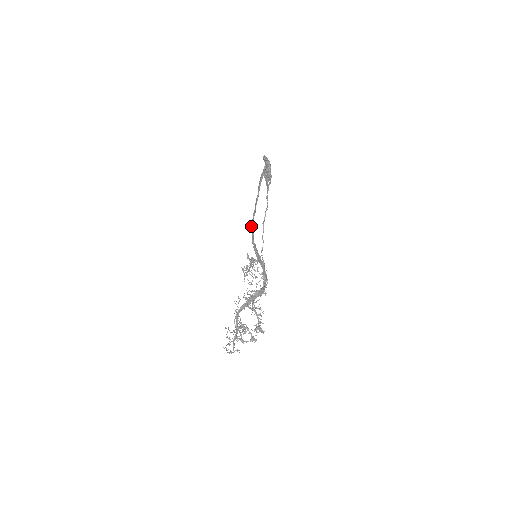
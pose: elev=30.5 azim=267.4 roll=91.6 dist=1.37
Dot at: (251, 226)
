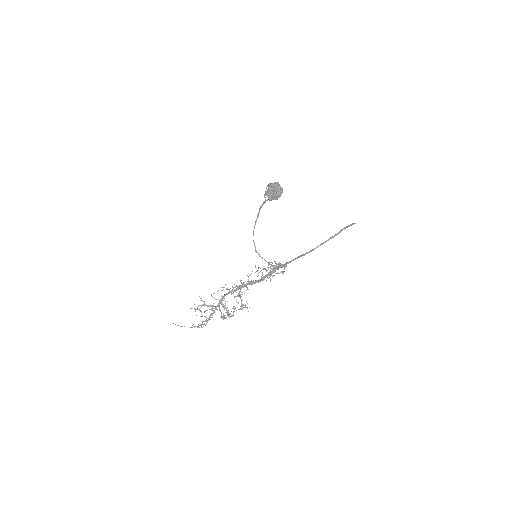
Dot at: (313, 250)
